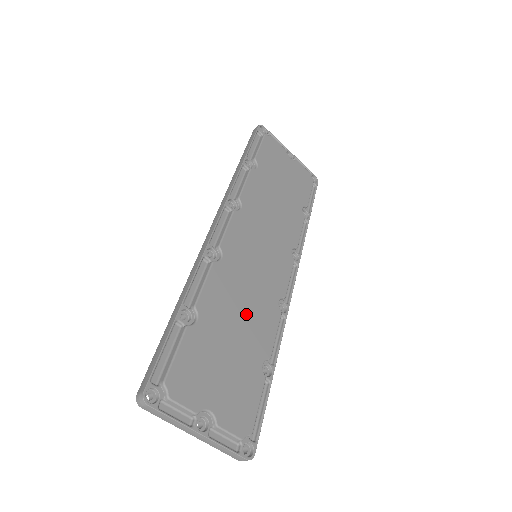
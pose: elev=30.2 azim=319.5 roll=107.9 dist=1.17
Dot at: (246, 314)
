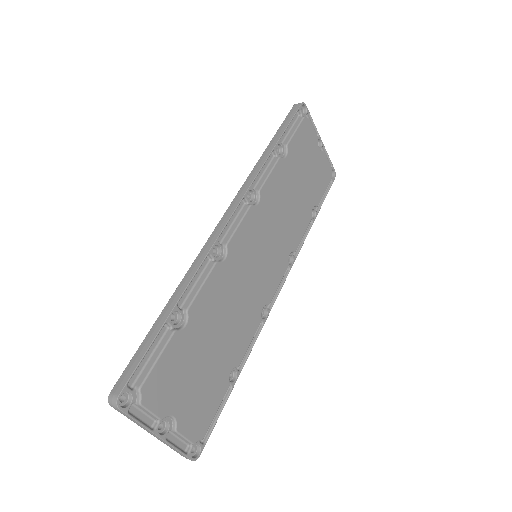
Dot at: (231, 320)
